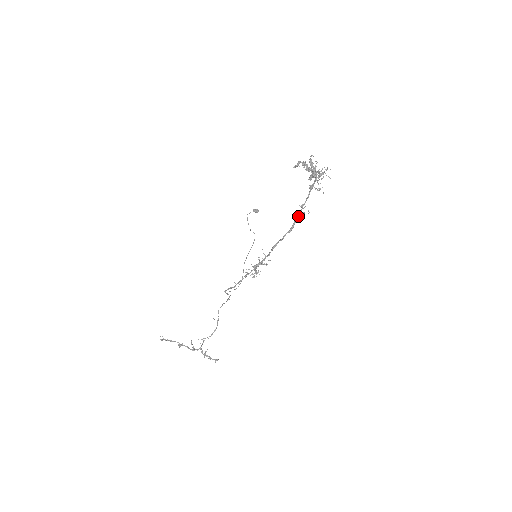
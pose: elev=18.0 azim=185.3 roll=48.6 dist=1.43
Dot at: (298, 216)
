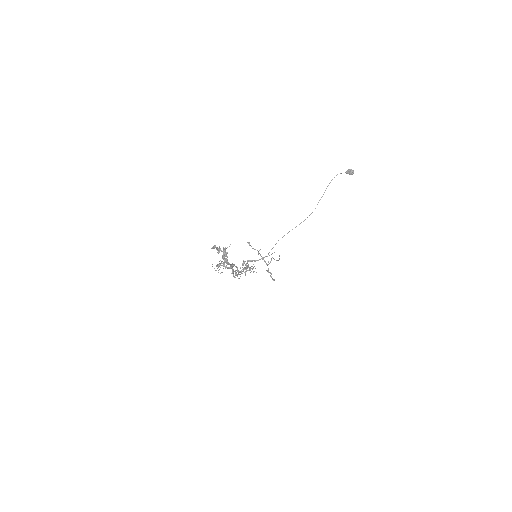
Dot at: (235, 274)
